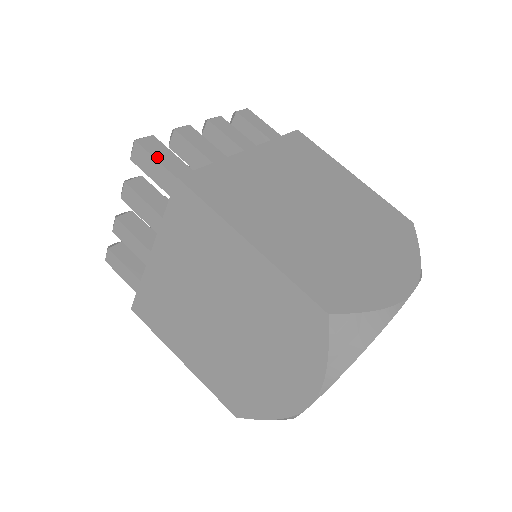
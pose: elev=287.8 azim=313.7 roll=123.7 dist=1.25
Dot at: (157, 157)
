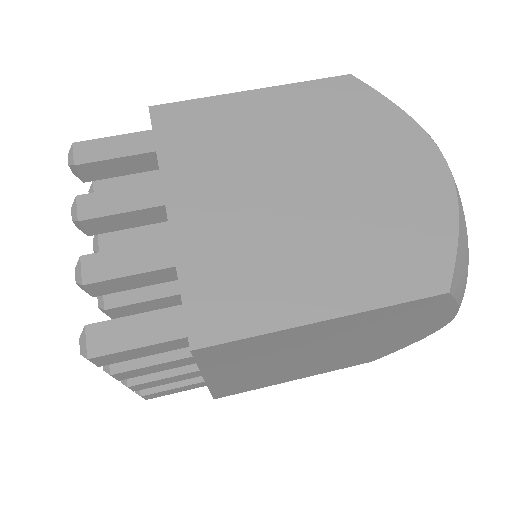
Dot at: (130, 345)
